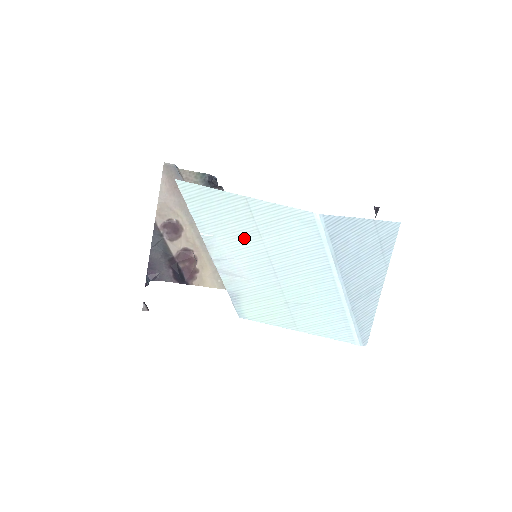
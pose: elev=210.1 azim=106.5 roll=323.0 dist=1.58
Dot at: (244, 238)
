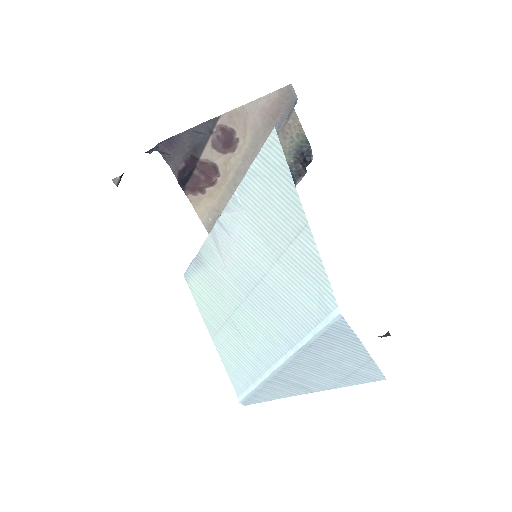
Dot at: (263, 243)
